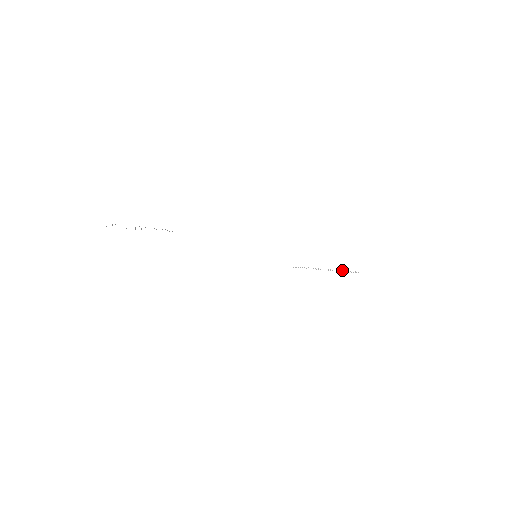
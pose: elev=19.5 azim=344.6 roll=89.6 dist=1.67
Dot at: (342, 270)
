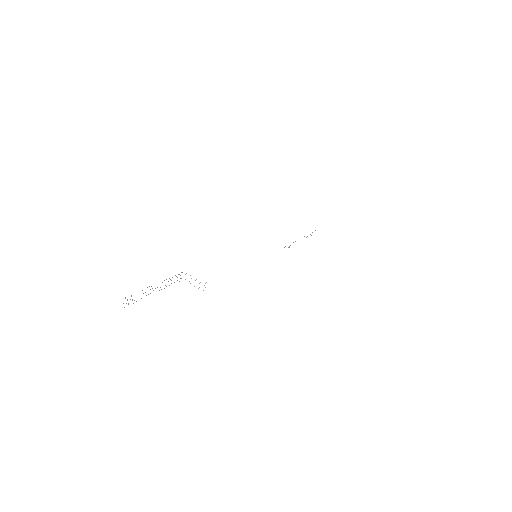
Dot at: occluded
